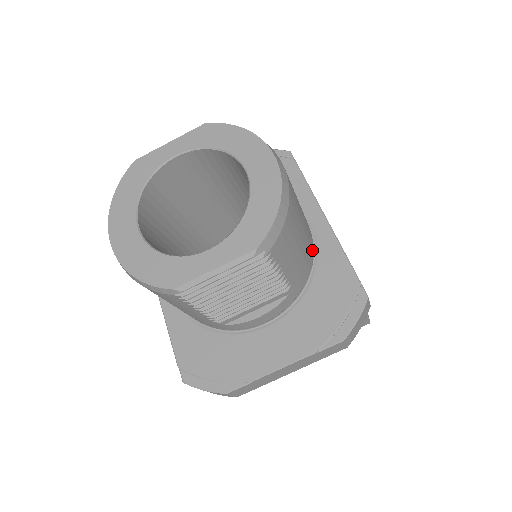
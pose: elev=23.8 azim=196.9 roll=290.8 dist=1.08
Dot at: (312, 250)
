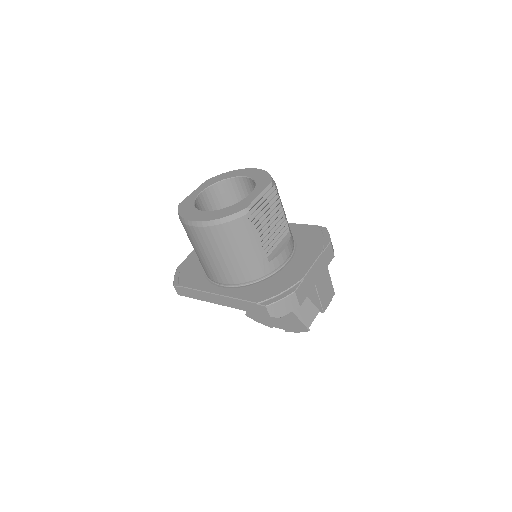
Dot at: occluded
